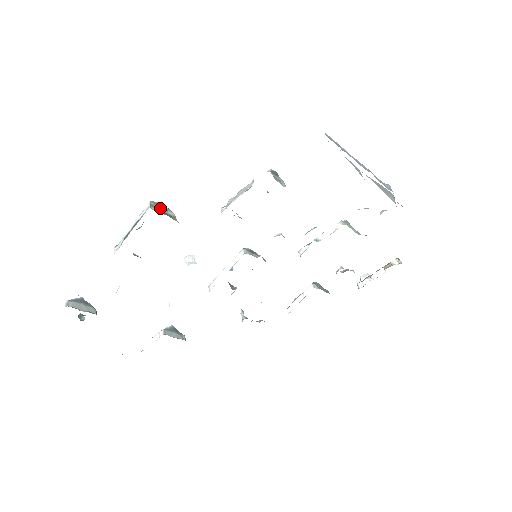
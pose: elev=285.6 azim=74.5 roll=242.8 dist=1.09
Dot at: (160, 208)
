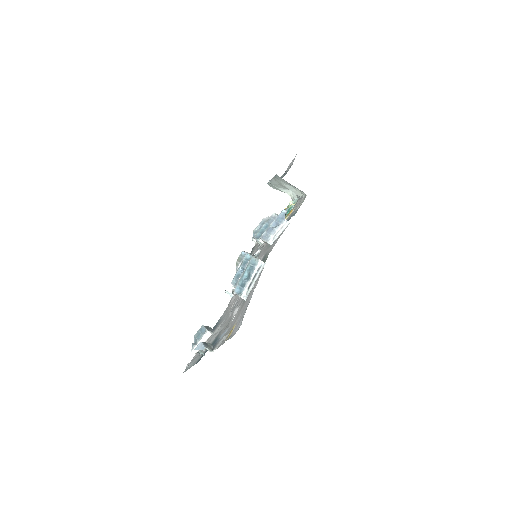
Dot at: occluded
